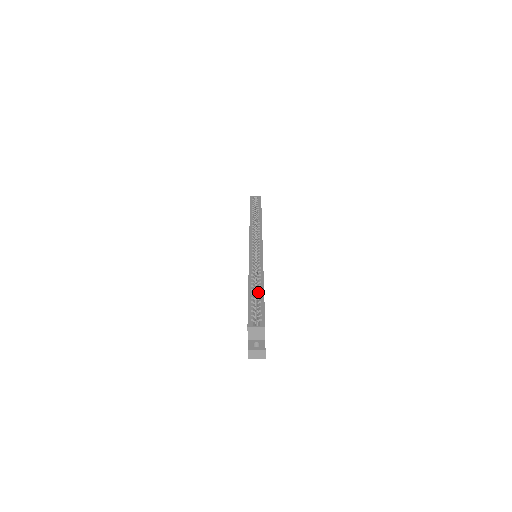
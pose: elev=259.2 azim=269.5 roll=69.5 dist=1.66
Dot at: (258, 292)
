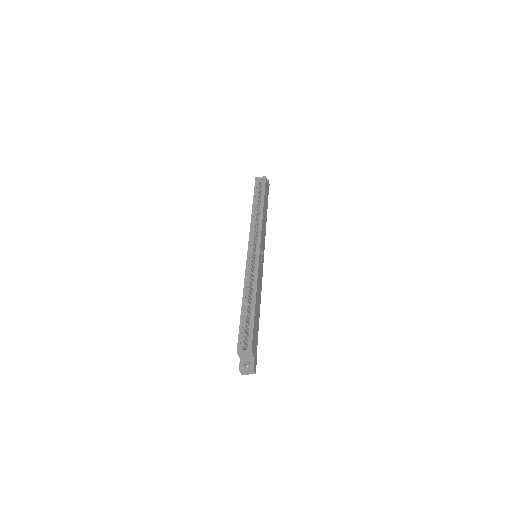
Dot at: (250, 308)
